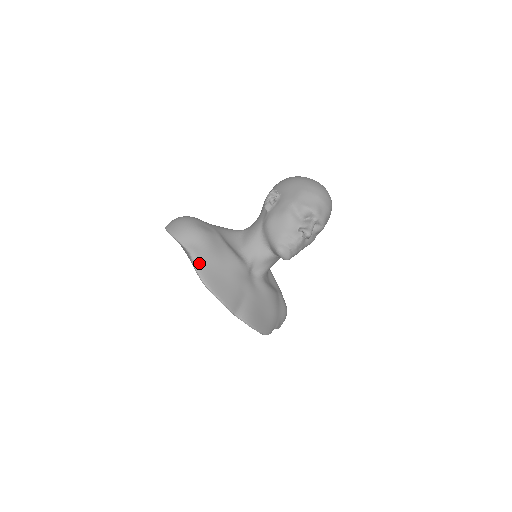
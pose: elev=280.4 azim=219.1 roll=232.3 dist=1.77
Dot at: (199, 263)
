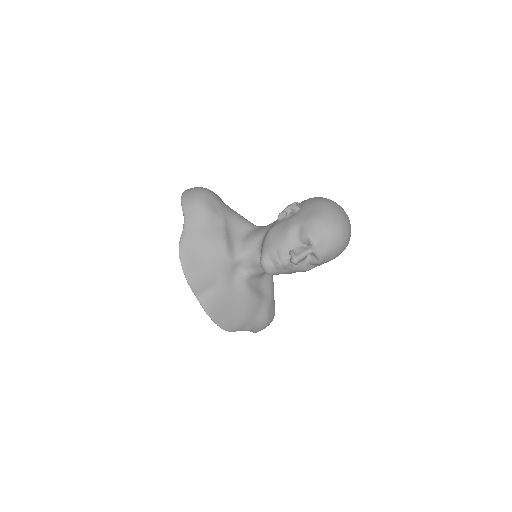
Dot at: (186, 235)
